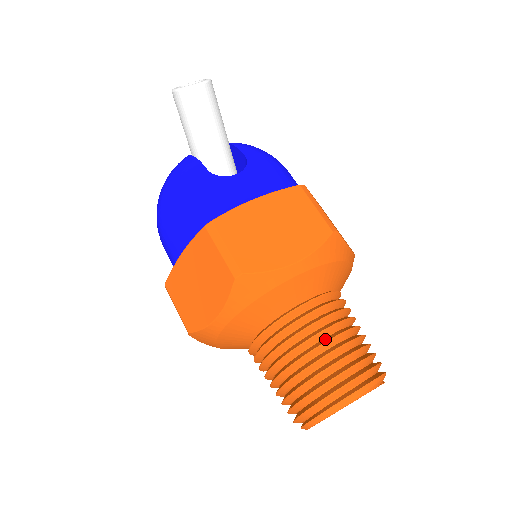
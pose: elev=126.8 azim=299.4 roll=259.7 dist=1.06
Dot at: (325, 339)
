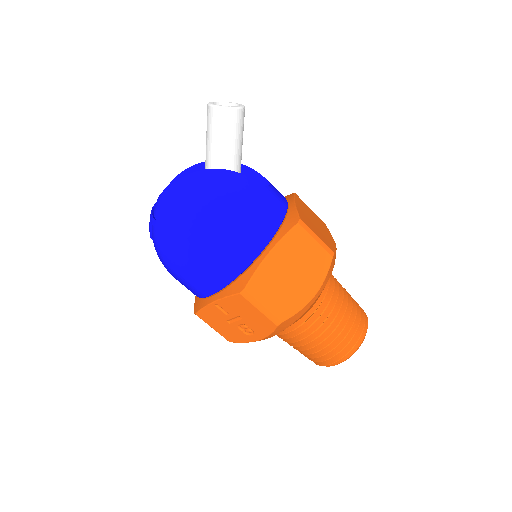
Dot at: (344, 293)
